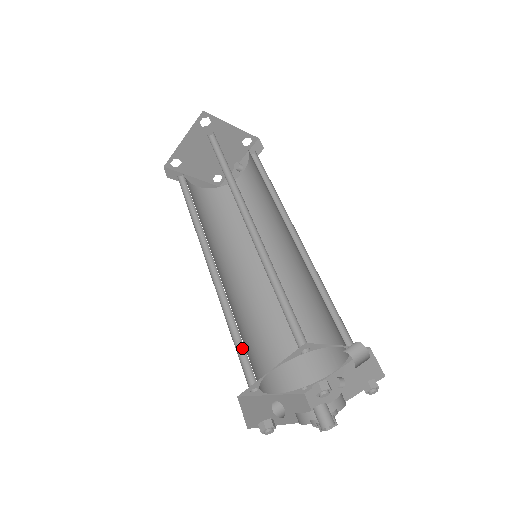
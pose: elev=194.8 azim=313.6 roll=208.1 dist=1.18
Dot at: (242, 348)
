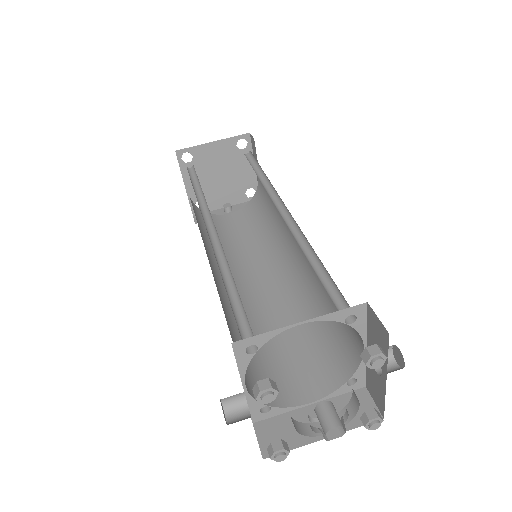
Dot at: (236, 309)
